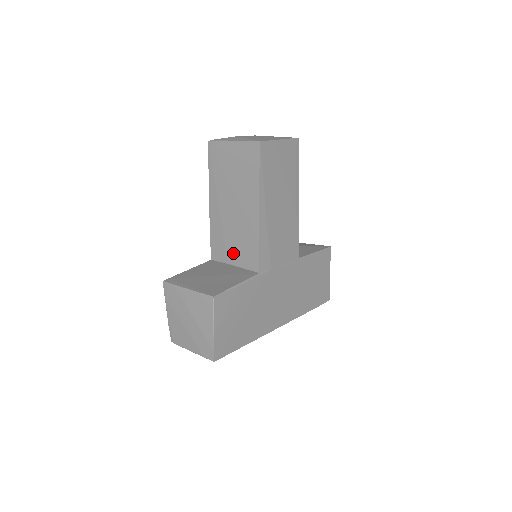
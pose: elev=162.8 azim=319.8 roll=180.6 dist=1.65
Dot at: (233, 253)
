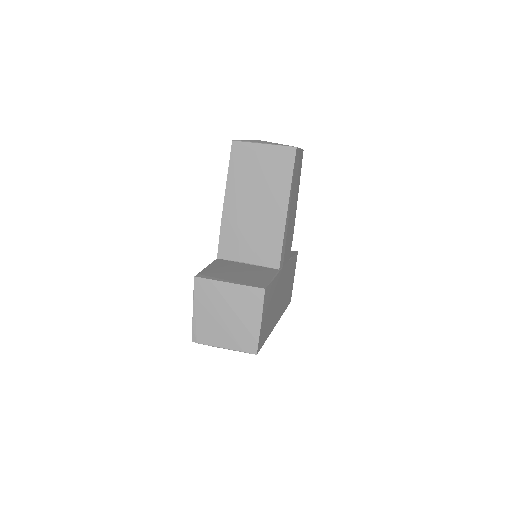
Dot at: (249, 251)
